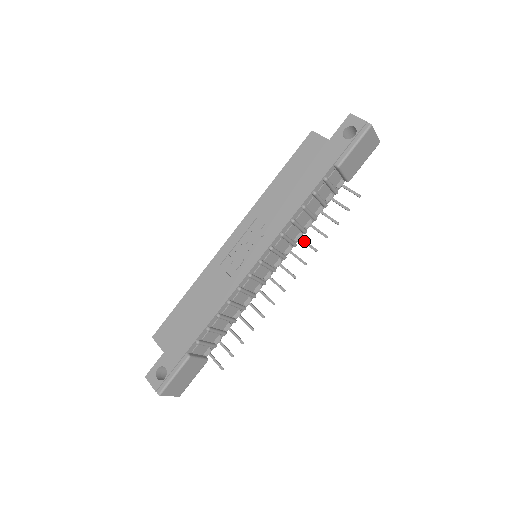
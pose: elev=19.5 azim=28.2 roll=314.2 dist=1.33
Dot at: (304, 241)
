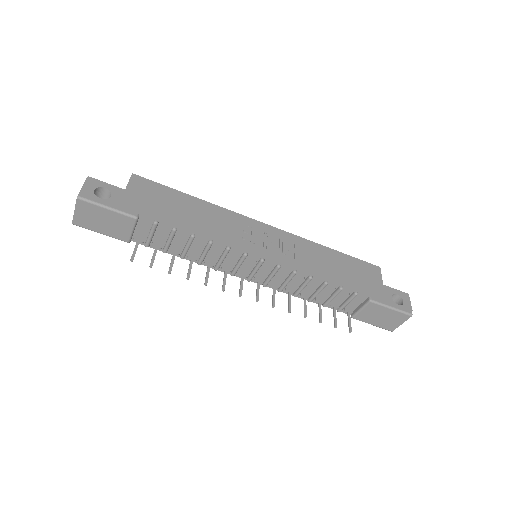
Dot at: (290, 297)
